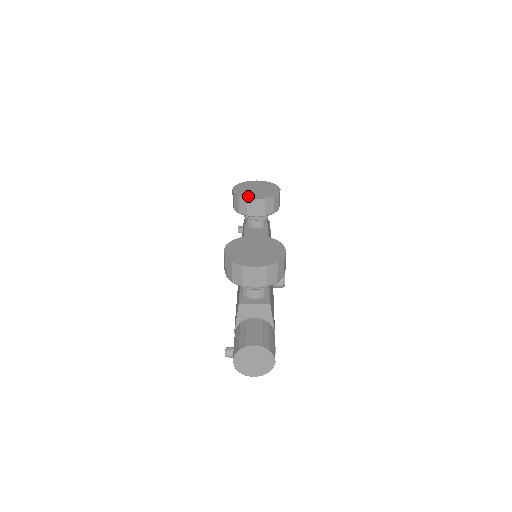
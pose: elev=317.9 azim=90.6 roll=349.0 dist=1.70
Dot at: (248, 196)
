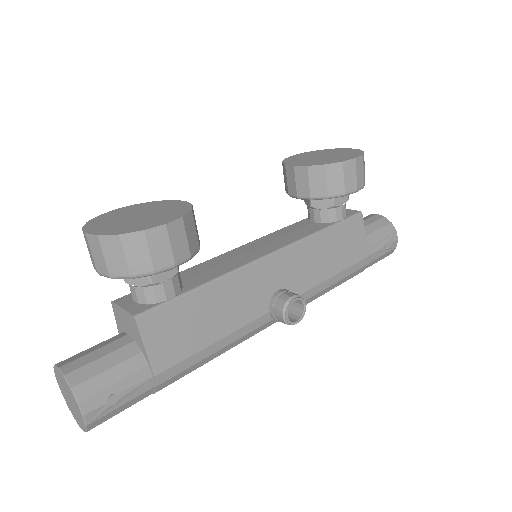
Dot at: (292, 162)
